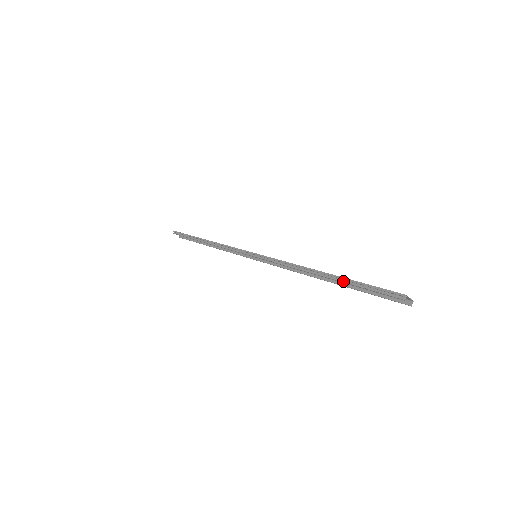
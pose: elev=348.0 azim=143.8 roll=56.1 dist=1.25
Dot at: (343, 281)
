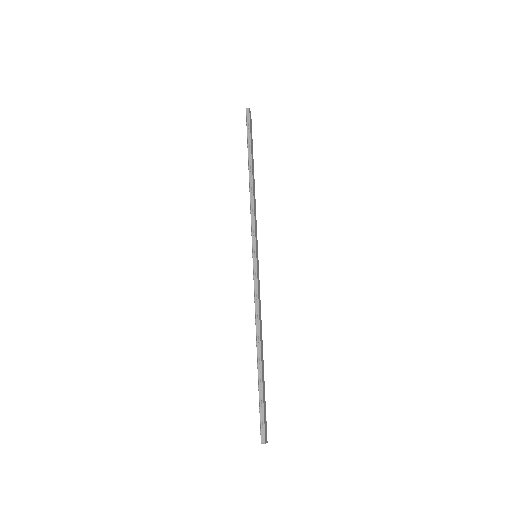
Dot at: (260, 378)
